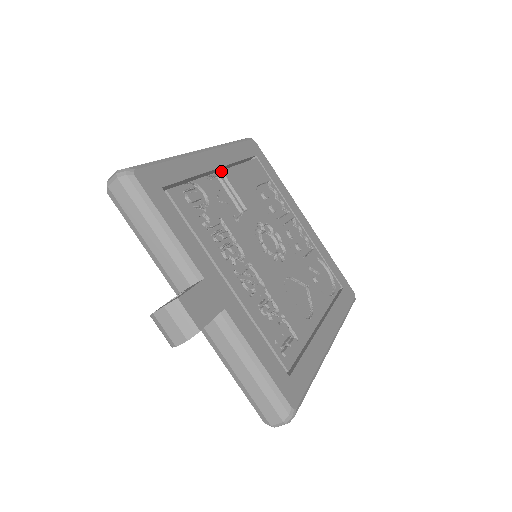
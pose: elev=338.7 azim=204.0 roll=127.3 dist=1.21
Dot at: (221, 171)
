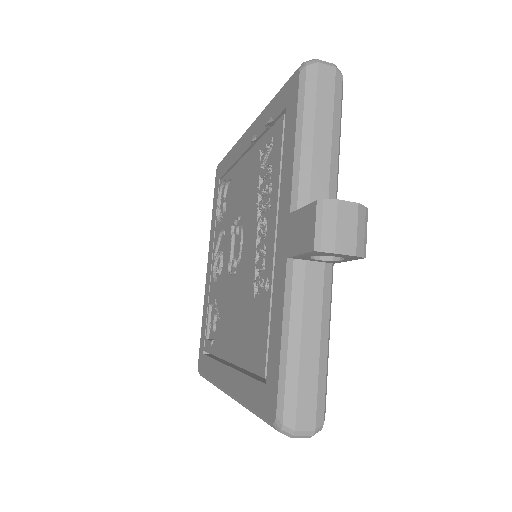
Dot at: occluded
